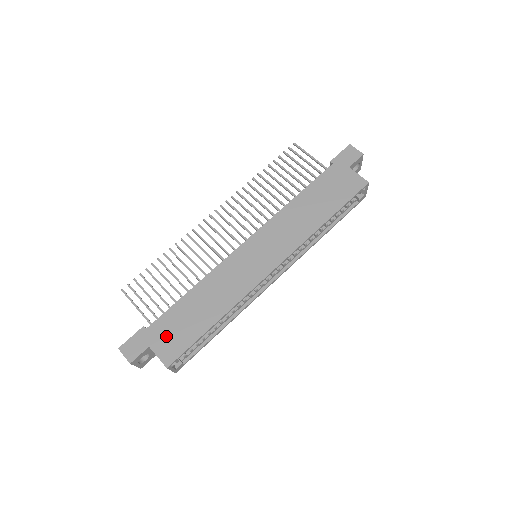
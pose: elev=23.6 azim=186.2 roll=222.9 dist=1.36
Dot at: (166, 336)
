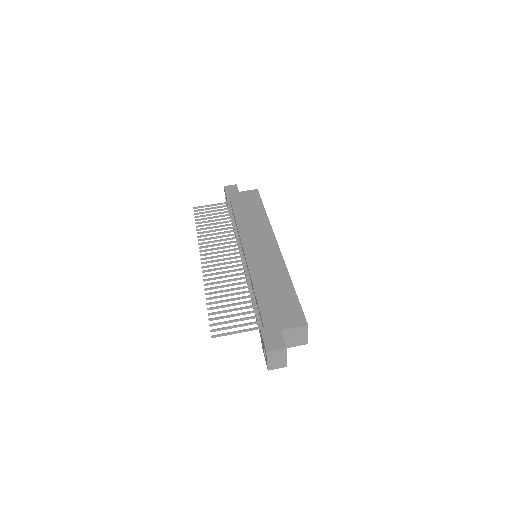
Dot at: (281, 316)
